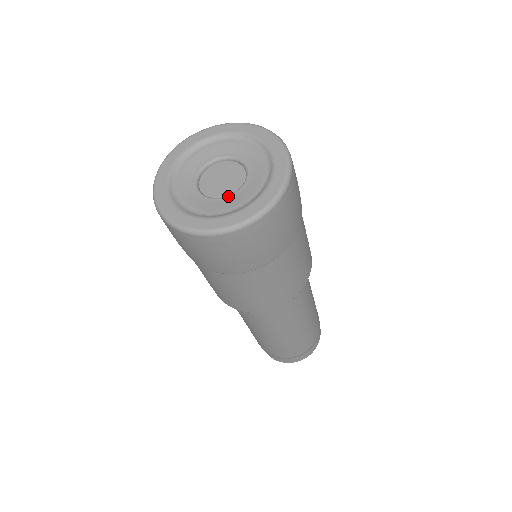
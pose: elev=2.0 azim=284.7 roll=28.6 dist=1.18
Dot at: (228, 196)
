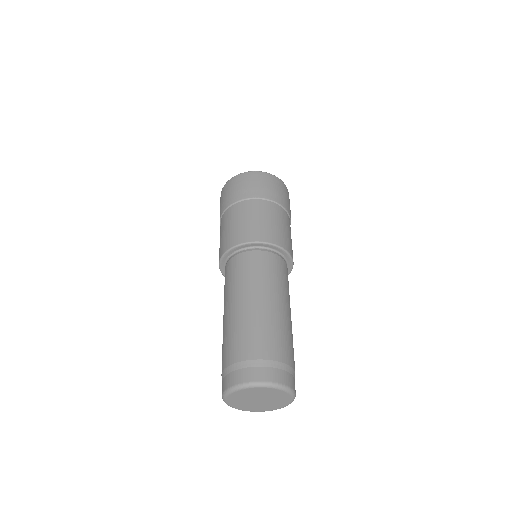
Dot at: occluded
